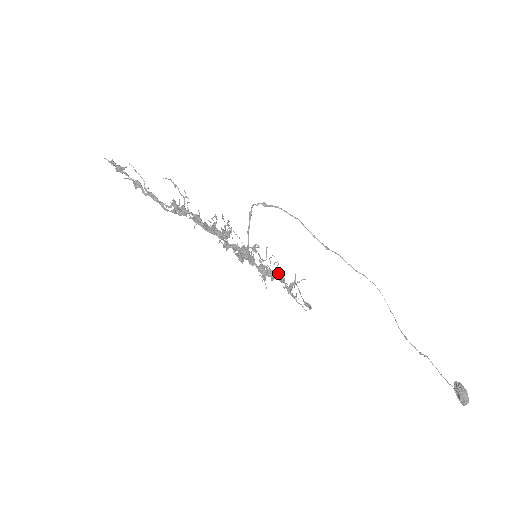
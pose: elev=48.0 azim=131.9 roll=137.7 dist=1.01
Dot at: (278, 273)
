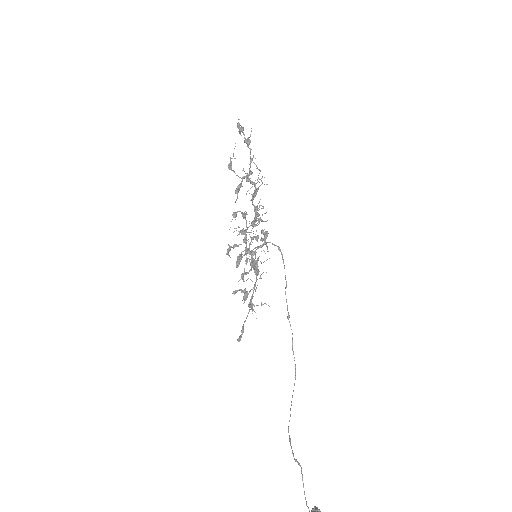
Dot at: (255, 283)
